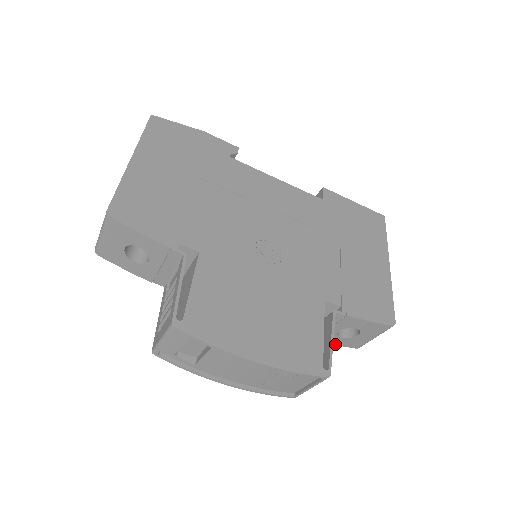
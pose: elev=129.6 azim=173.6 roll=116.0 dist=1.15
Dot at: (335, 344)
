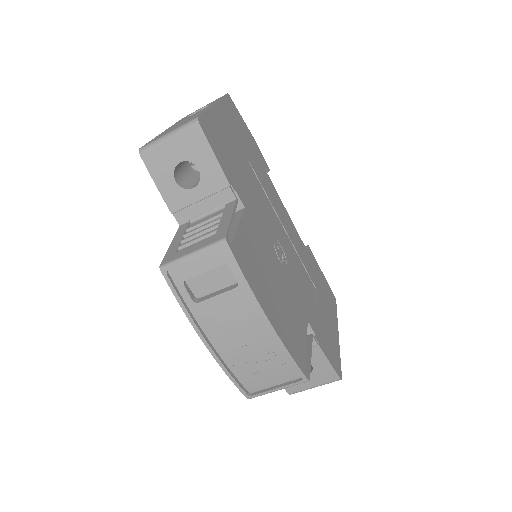
Dot at: occluded
